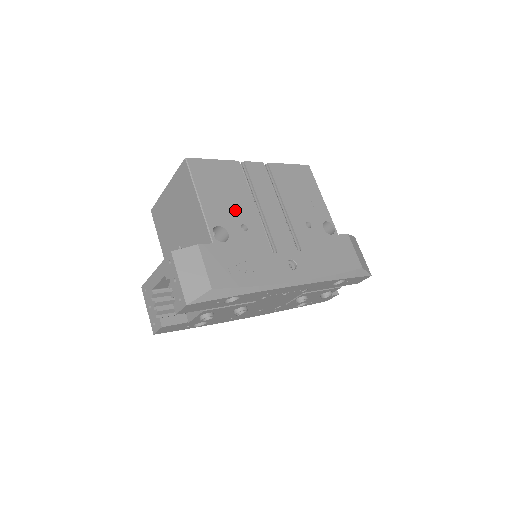
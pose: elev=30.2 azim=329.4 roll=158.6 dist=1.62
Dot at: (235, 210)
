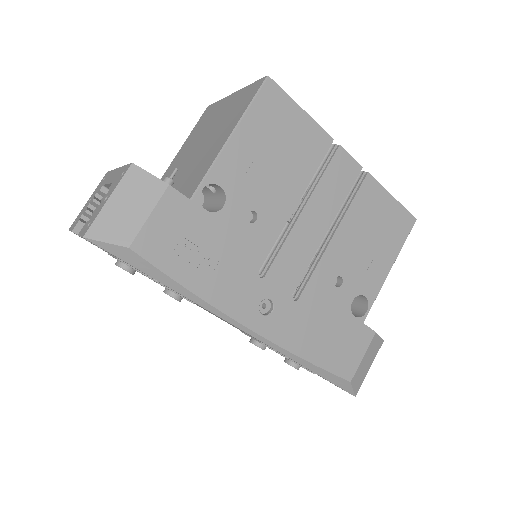
Dot at: (263, 188)
